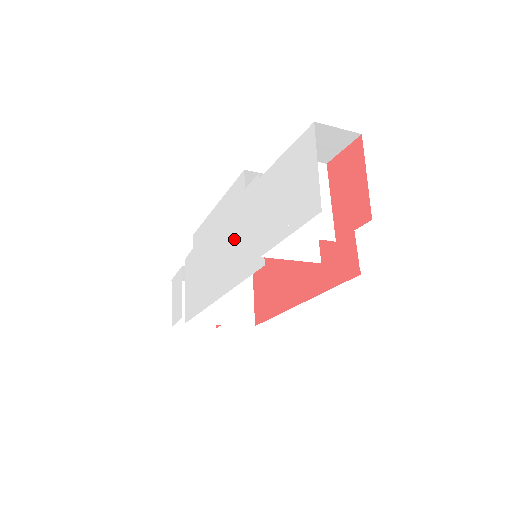
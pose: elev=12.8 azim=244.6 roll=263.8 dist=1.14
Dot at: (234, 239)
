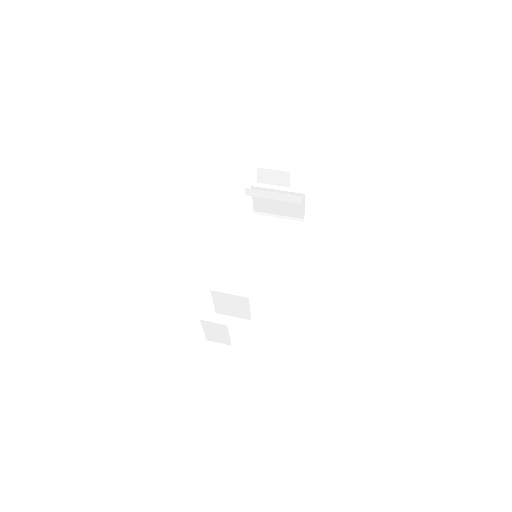
Dot at: occluded
